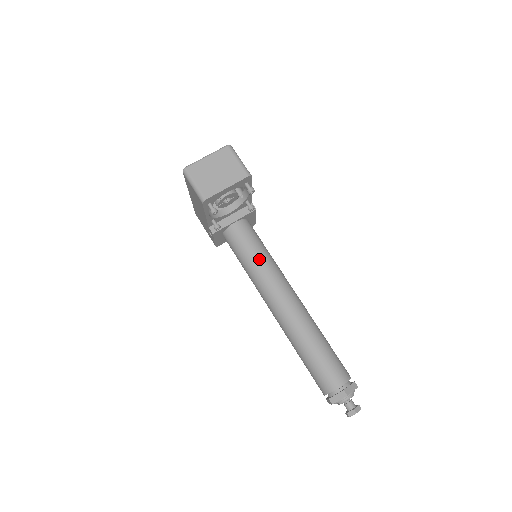
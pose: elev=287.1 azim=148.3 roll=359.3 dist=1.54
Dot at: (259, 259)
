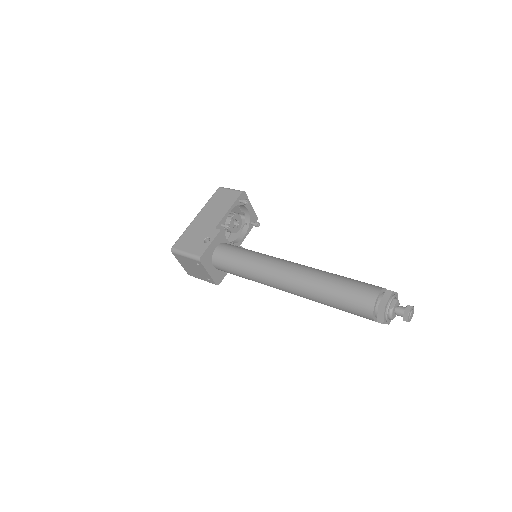
Dot at: occluded
